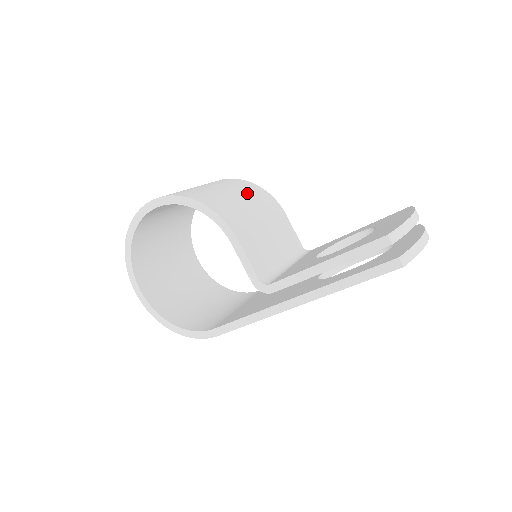
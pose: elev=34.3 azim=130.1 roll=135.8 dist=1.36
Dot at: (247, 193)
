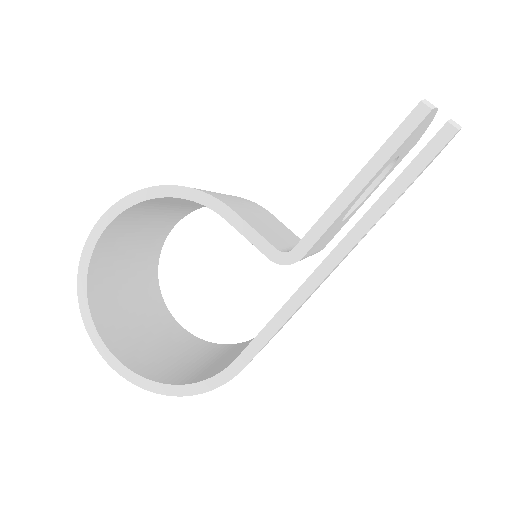
Dot at: occluded
